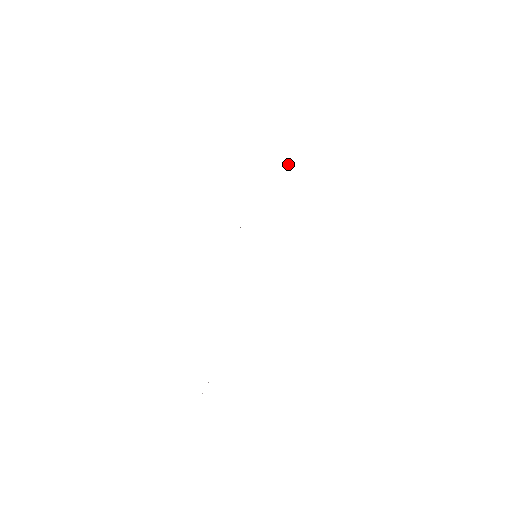
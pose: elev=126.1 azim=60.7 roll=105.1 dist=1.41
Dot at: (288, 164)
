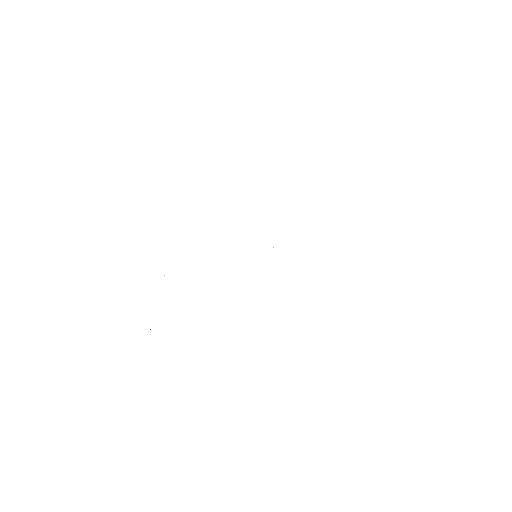
Dot at: occluded
